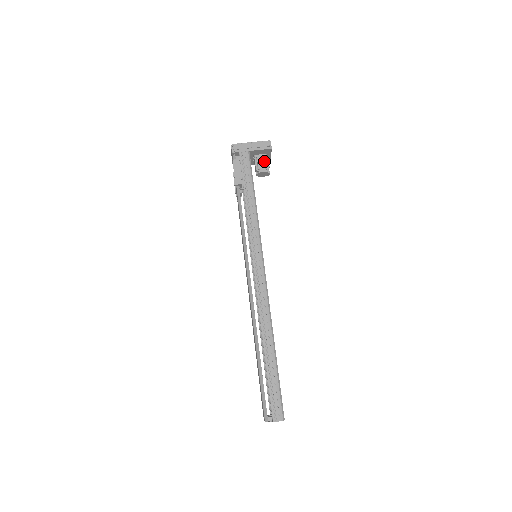
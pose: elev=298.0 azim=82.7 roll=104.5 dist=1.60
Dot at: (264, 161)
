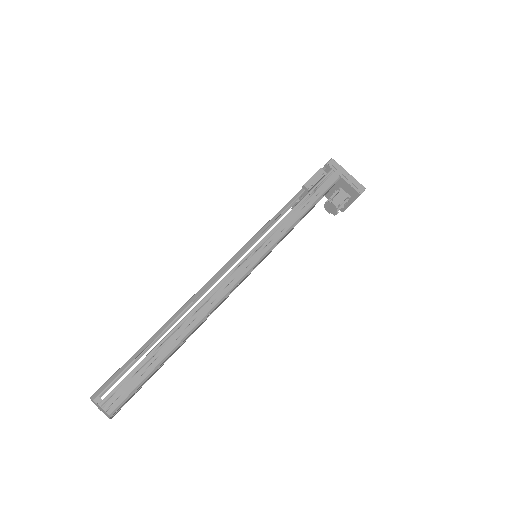
Dot at: (343, 199)
